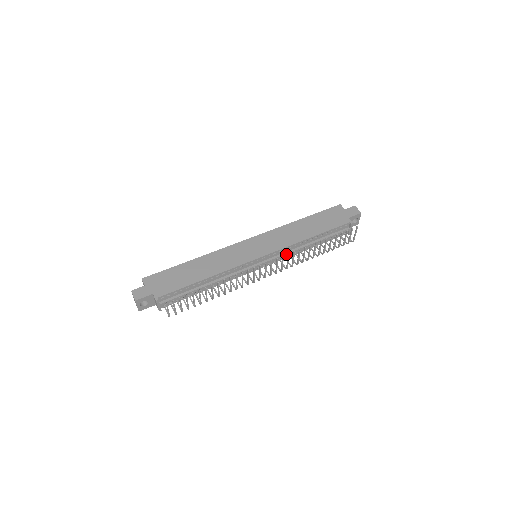
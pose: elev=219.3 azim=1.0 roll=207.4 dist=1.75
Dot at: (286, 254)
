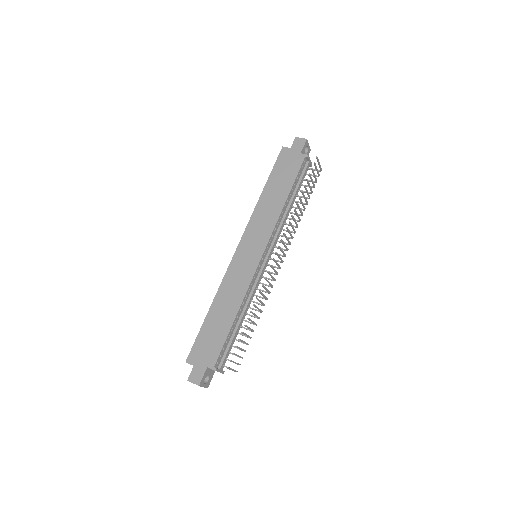
Dot at: (279, 232)
